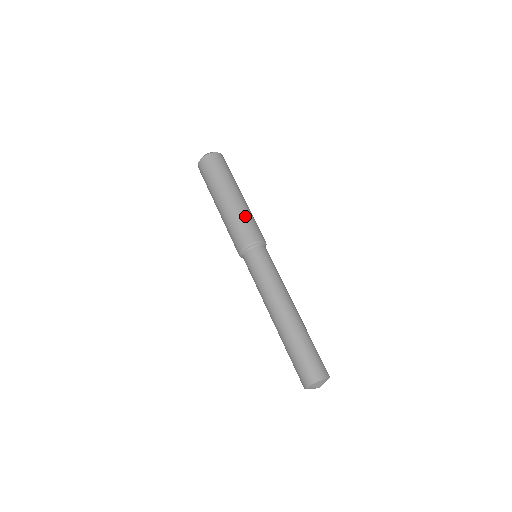
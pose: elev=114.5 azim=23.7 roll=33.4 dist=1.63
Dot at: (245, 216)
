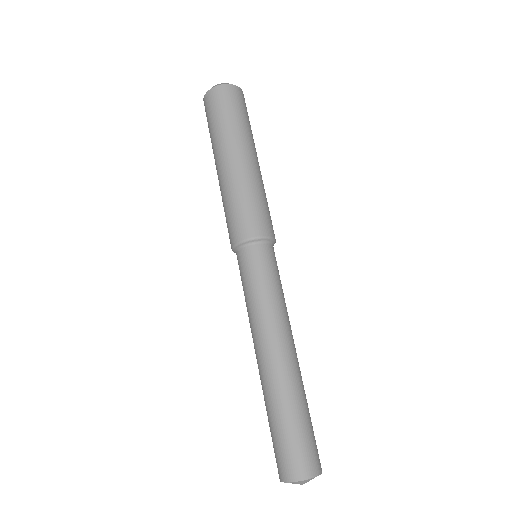
Dot at: (256, 193)
